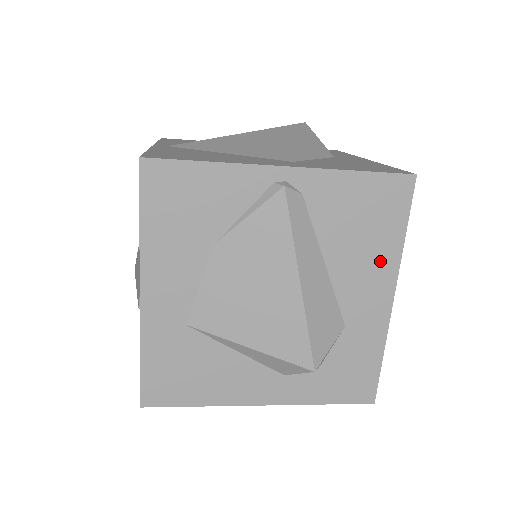
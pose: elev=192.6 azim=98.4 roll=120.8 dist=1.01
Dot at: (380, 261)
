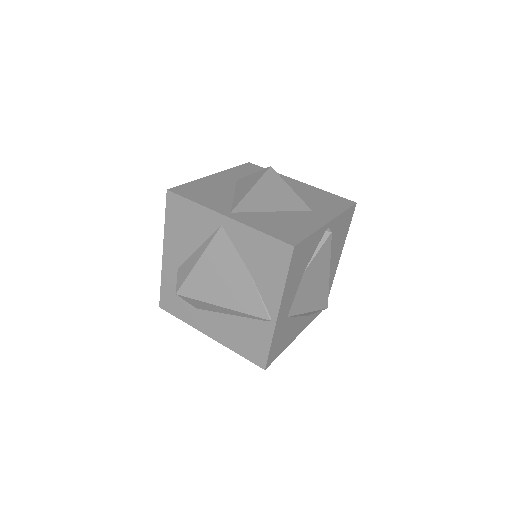
Dot at: (341, 245)
